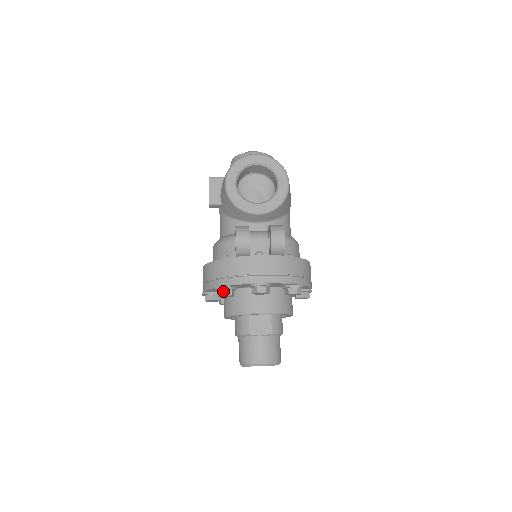
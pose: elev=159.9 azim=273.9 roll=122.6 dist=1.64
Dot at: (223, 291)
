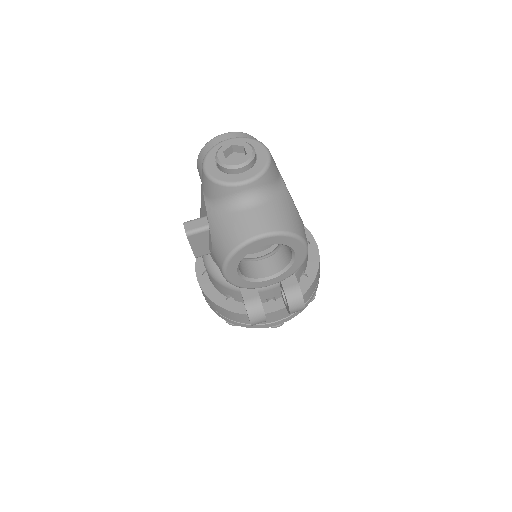
Dot at: occluded
